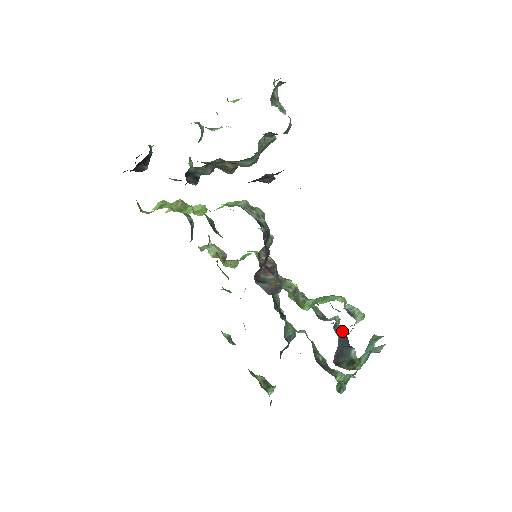
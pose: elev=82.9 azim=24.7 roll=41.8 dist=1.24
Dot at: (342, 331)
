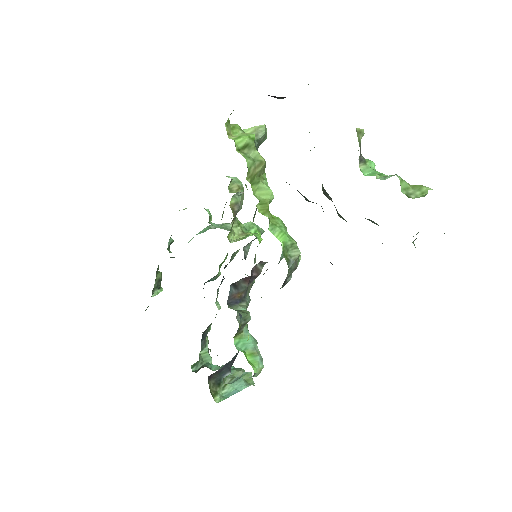
Dot at: occluded
